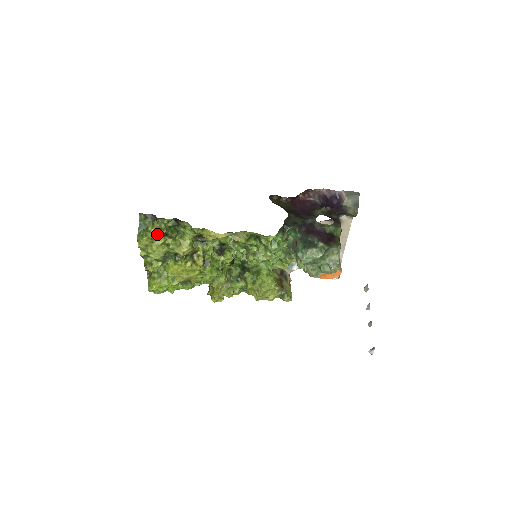
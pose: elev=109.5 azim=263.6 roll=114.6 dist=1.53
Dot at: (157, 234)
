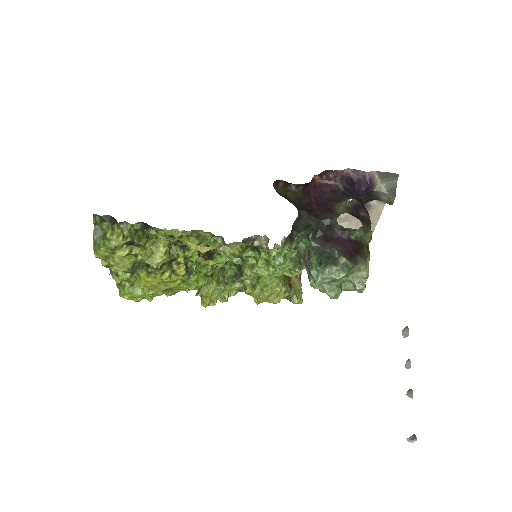
Dot at: (118, 244)
